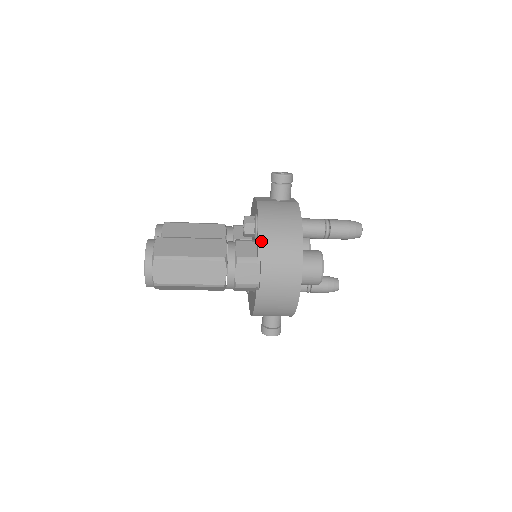
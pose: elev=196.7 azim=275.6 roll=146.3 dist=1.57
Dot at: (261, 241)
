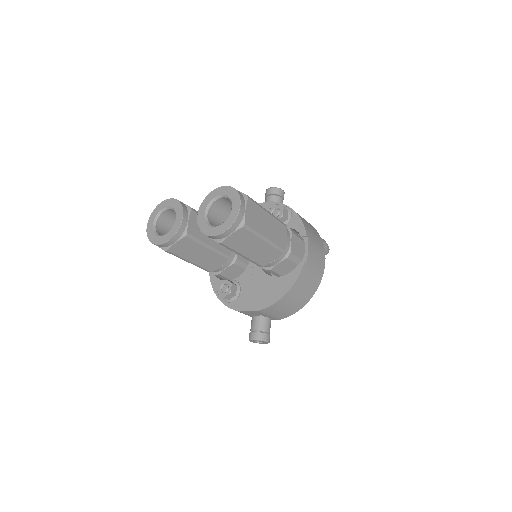
Dot at: (303, 222)
